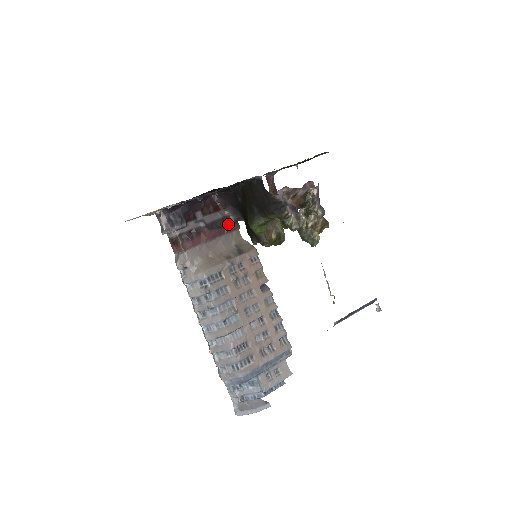
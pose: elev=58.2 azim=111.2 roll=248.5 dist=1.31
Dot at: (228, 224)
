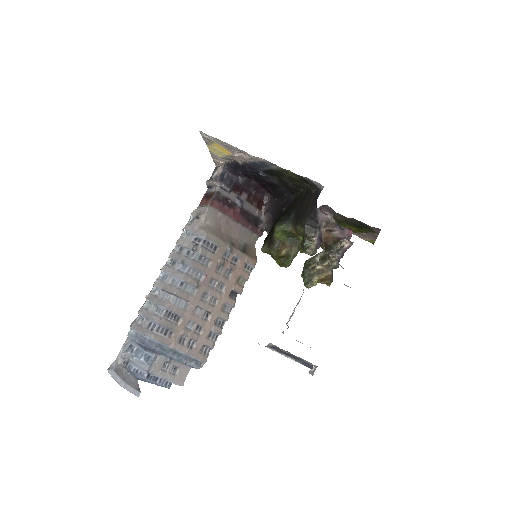
Dot at: (256, 225)
